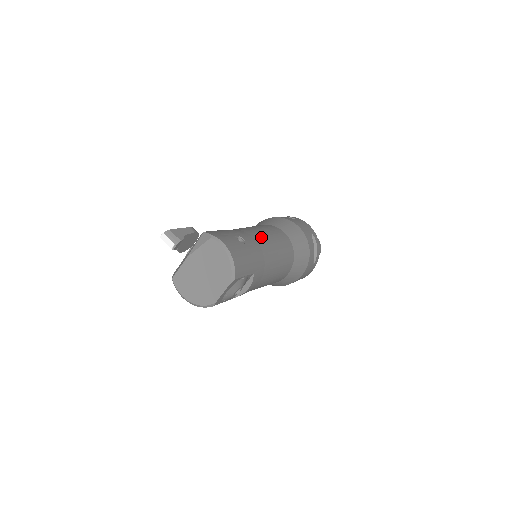
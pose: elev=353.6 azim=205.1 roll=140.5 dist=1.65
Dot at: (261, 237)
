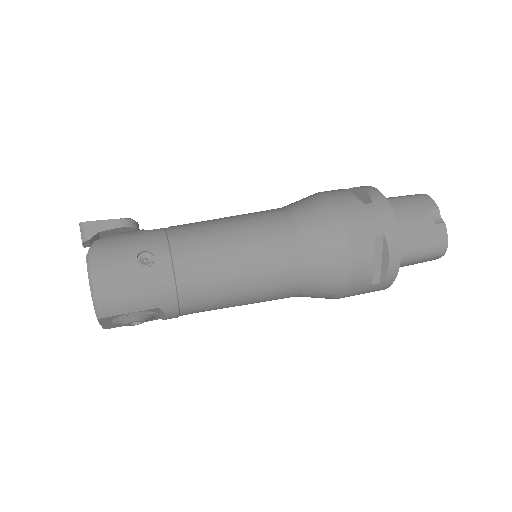
Dot at: (213, 250)
